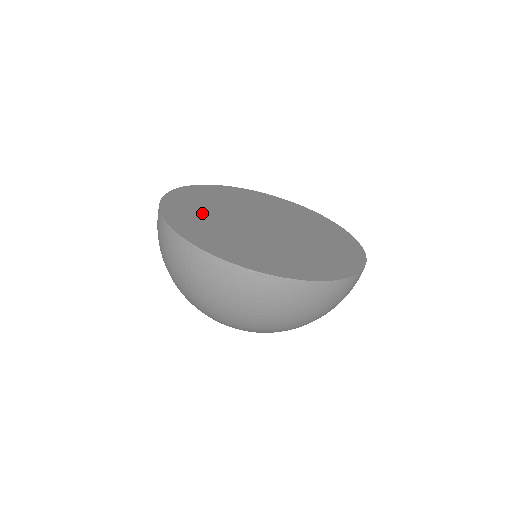
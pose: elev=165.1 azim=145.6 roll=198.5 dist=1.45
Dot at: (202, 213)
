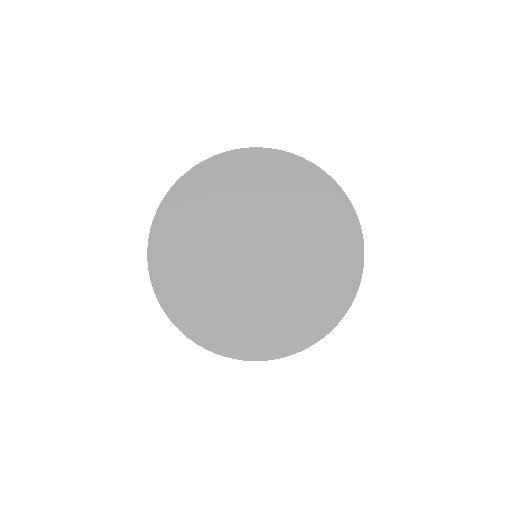
Dot at: (208, 205)
